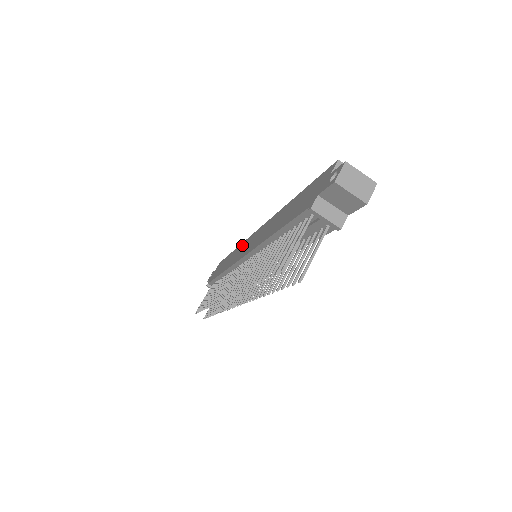
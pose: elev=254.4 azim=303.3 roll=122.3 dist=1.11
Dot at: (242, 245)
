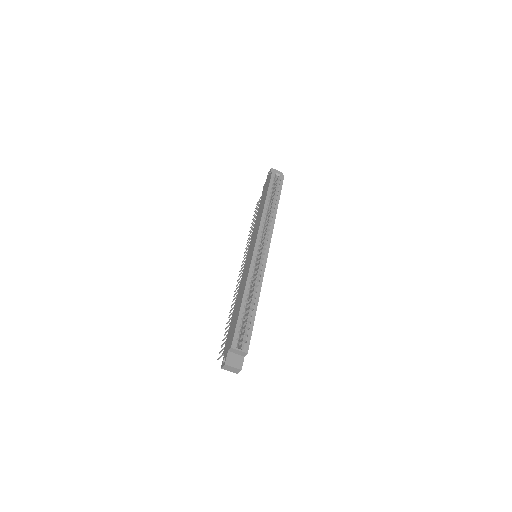
Dot at: (258, 227)
